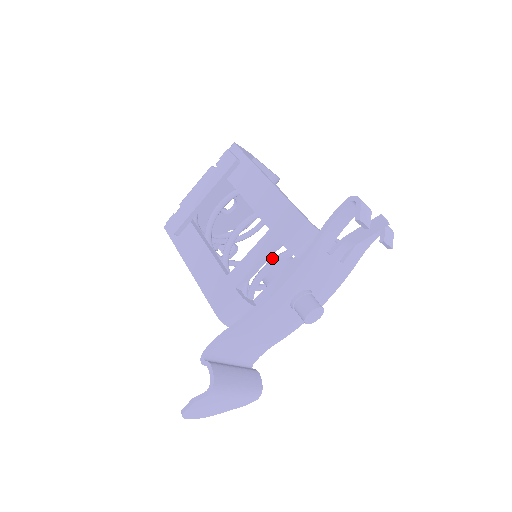
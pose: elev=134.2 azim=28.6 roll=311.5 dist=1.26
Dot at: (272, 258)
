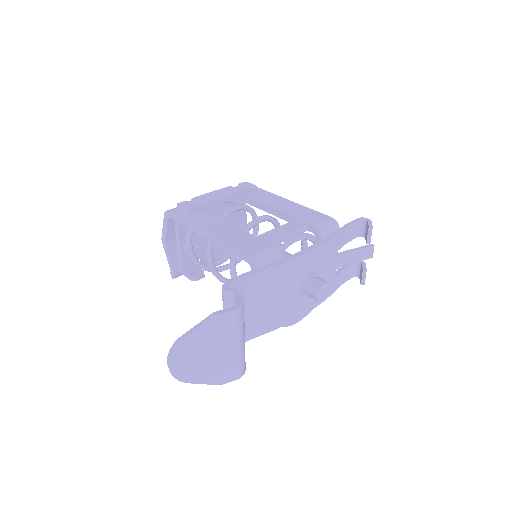
Dot at: occluded
